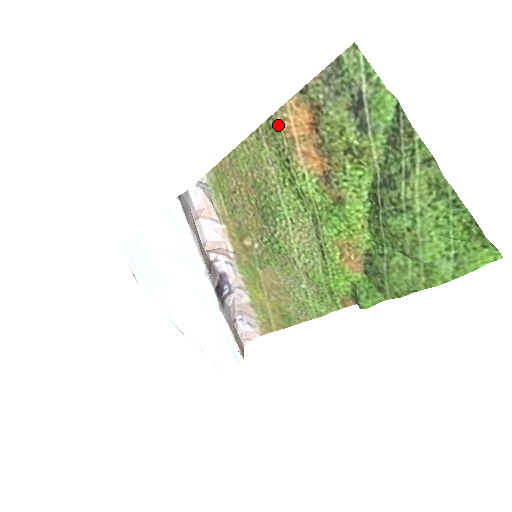
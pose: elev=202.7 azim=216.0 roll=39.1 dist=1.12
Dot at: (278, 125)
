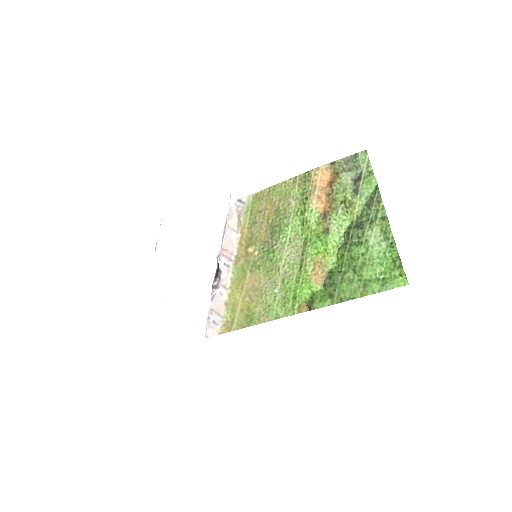
Dot at: (310, 177)
